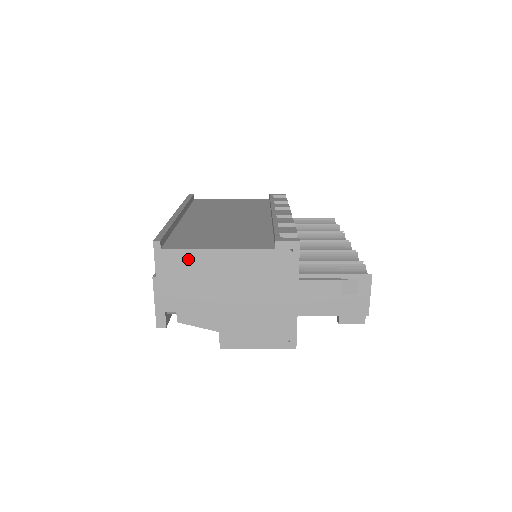
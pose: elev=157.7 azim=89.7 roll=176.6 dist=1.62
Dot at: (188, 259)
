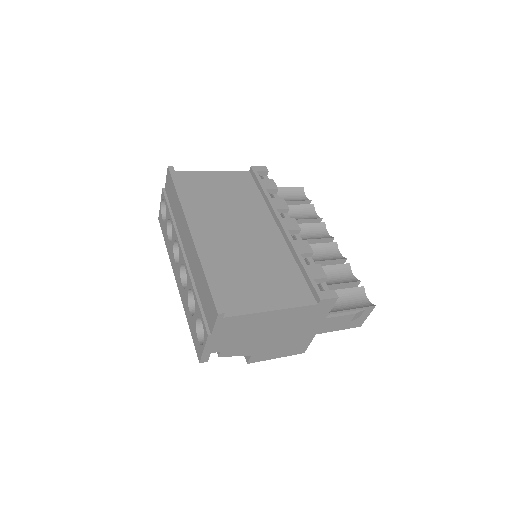
Dot at: (244, 320)
